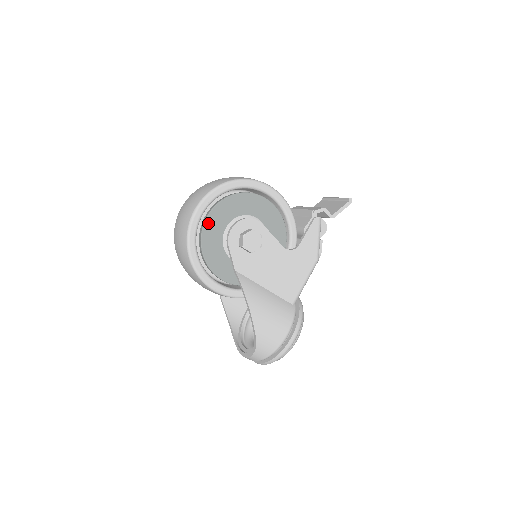
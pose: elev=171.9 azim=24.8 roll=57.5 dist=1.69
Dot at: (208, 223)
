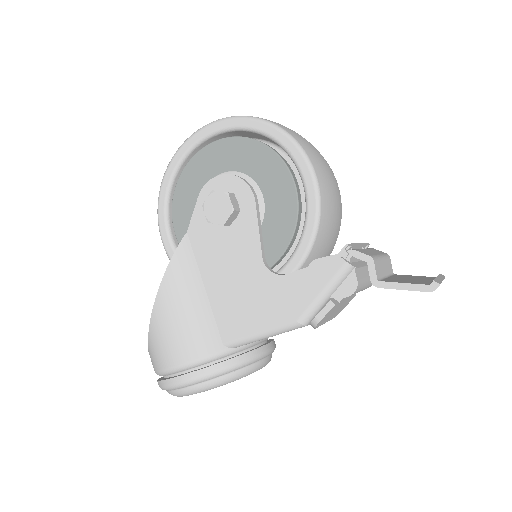
Dot at: (203, 154)
